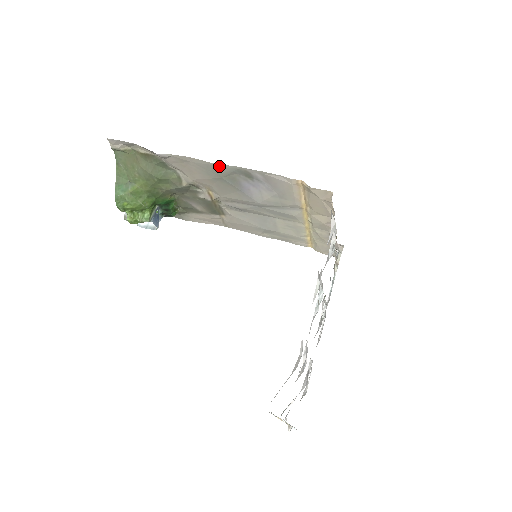
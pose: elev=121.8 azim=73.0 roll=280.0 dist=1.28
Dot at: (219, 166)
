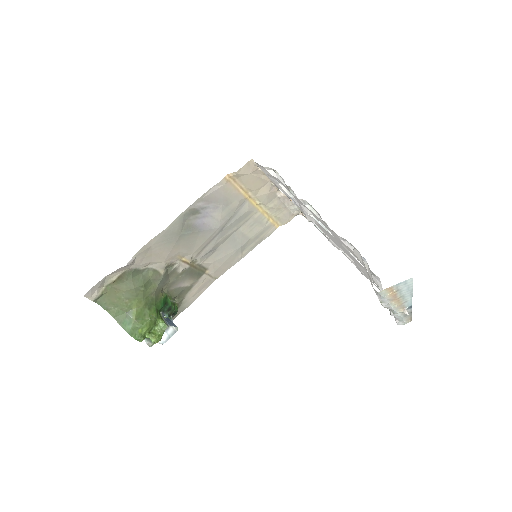
Dot at: (171, 226)
